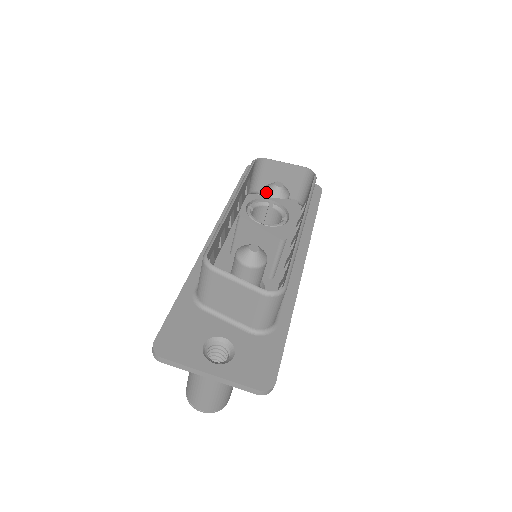
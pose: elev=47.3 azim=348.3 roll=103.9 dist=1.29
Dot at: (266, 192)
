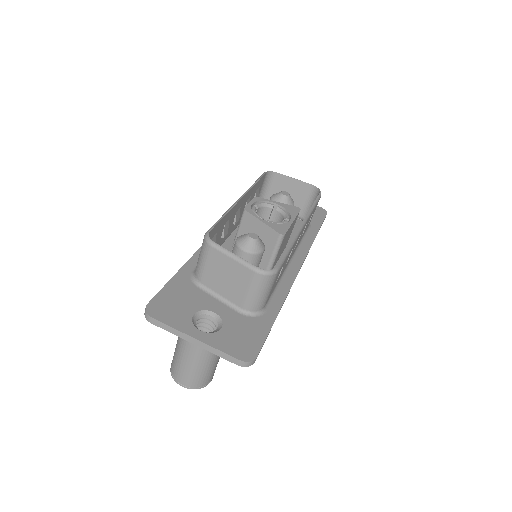
Dot at: (273, 199)
